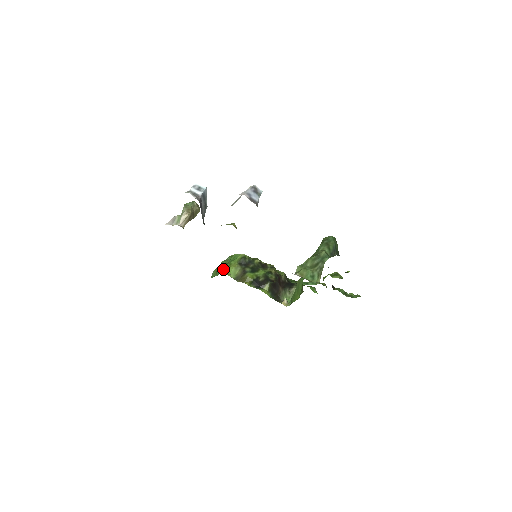
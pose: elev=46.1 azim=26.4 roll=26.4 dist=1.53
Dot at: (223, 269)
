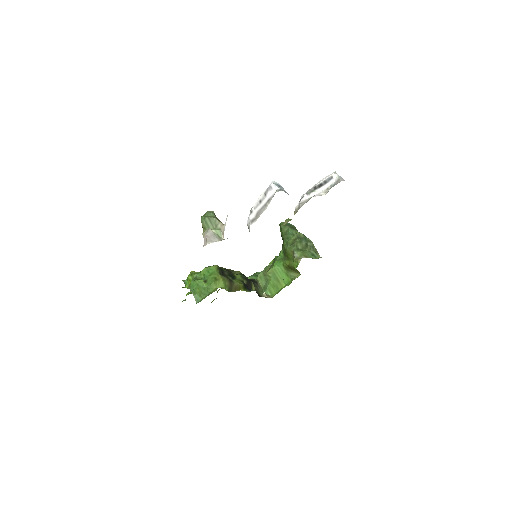
Dot at: (212, 286)
